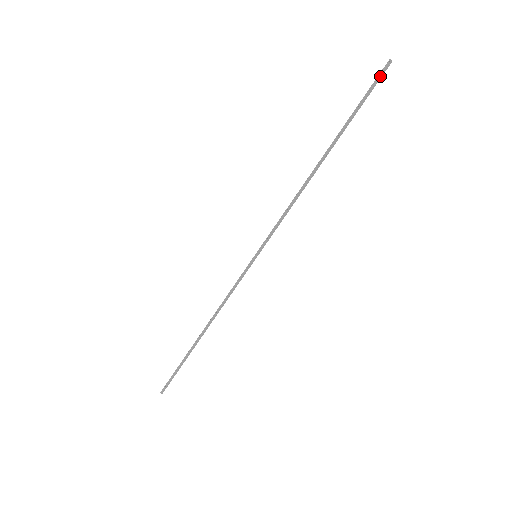
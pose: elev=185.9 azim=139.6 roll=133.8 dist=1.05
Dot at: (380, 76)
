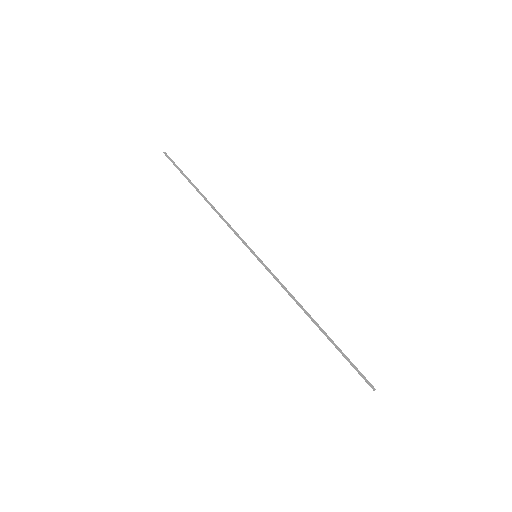
Dot at: (365, 381)
